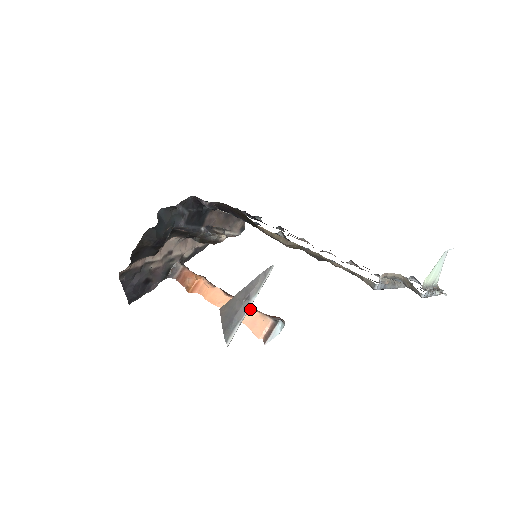
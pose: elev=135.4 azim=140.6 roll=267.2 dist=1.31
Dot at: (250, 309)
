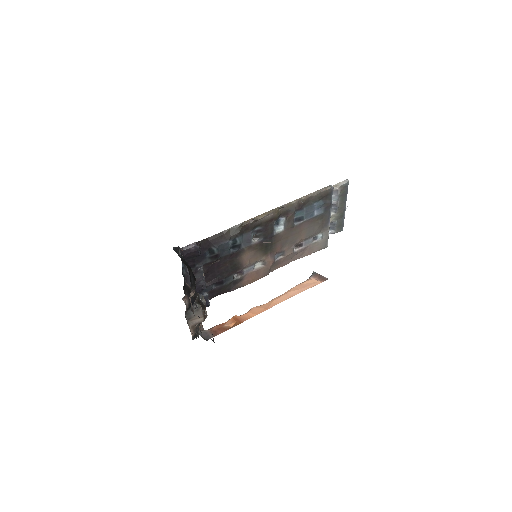
Dot at: (290, 289)
